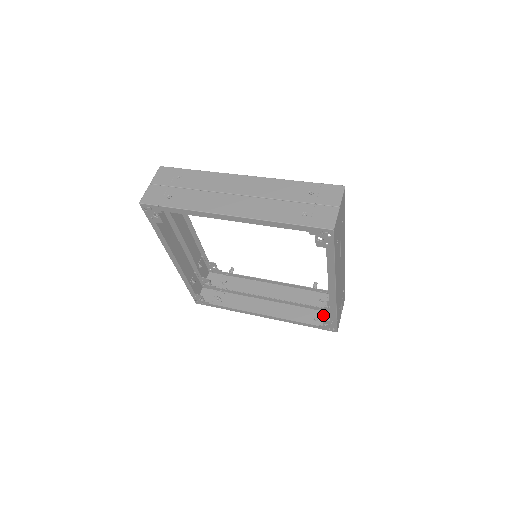
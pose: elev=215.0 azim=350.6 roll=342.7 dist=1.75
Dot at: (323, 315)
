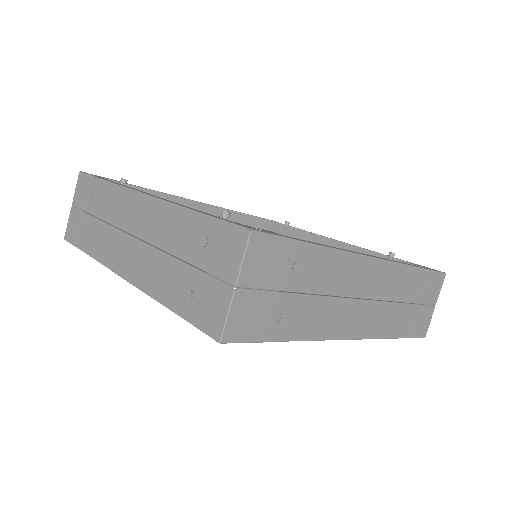
Dot at: occluded
